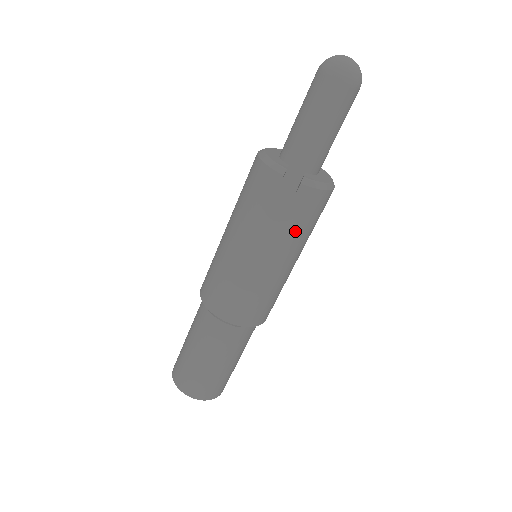
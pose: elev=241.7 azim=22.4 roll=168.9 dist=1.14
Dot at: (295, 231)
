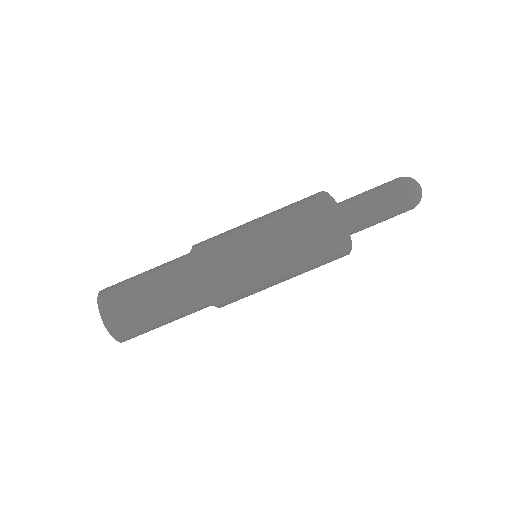
Dot at: (295, 220)
